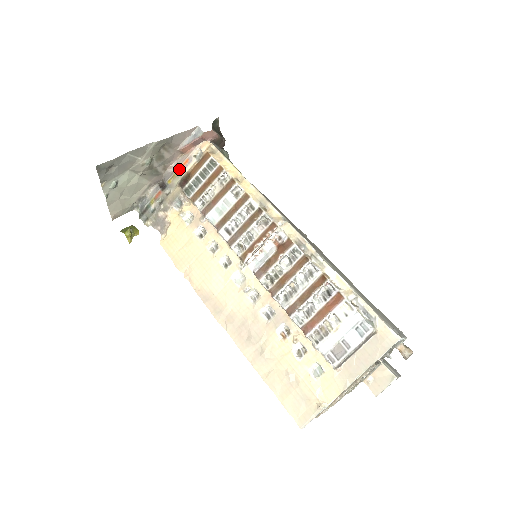
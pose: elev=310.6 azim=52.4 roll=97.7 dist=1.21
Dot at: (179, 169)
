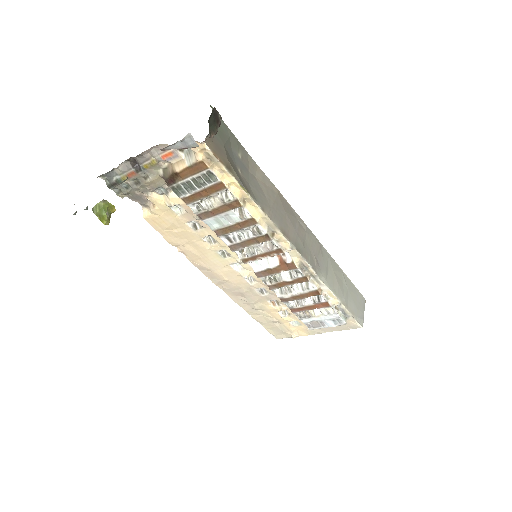
Dot at: (159, 159)
